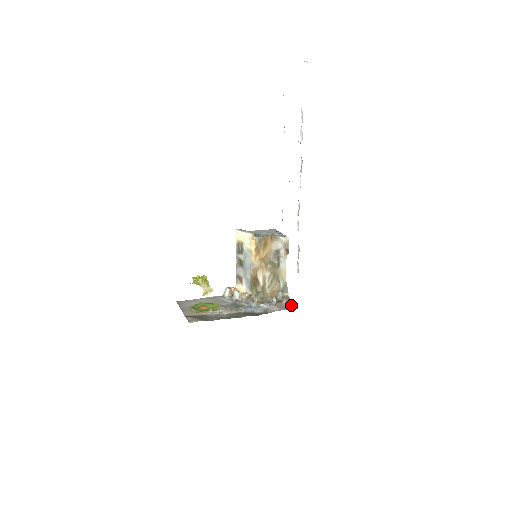
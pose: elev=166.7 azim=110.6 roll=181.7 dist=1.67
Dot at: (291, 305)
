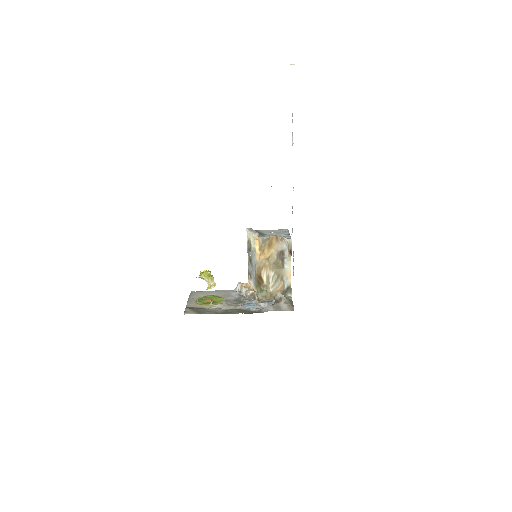
Dot at: (288, 307)
